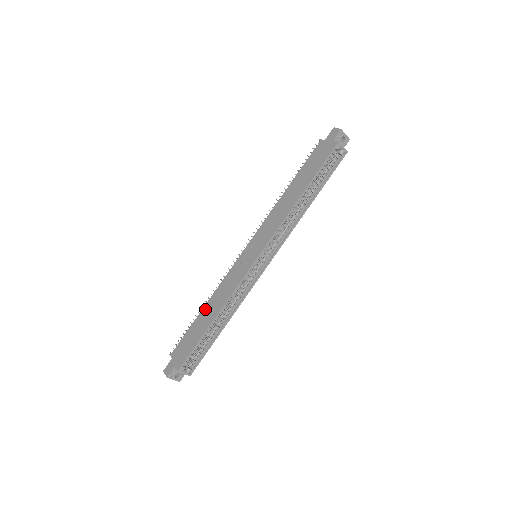
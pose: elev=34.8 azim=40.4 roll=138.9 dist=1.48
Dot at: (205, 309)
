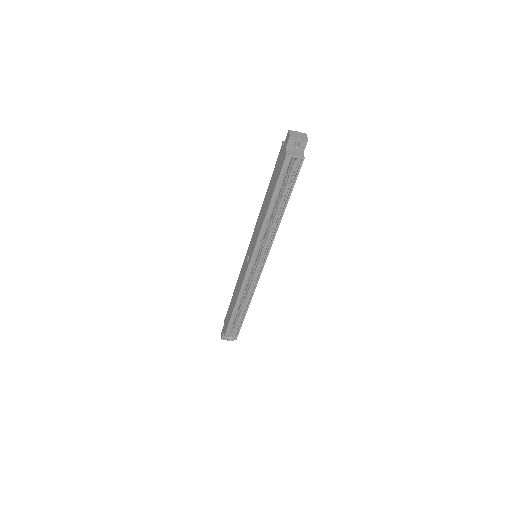
Dot at: (233, 294)
